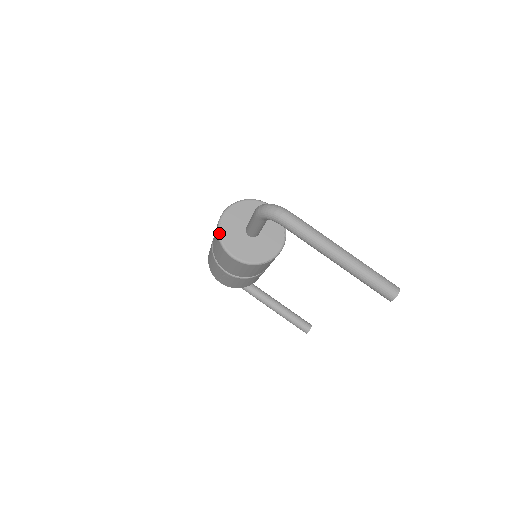
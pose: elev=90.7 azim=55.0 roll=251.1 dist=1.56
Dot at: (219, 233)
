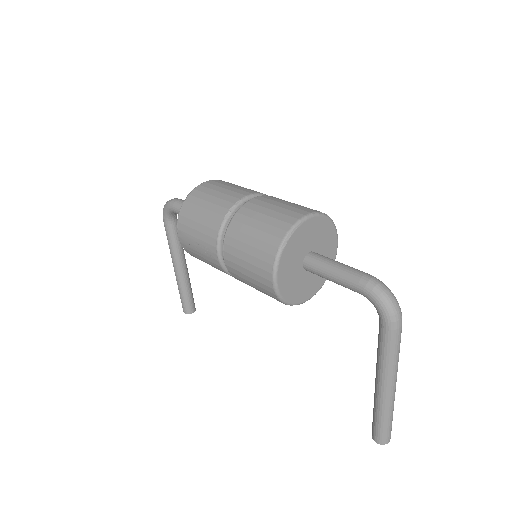
Dot at: (286, 242)
